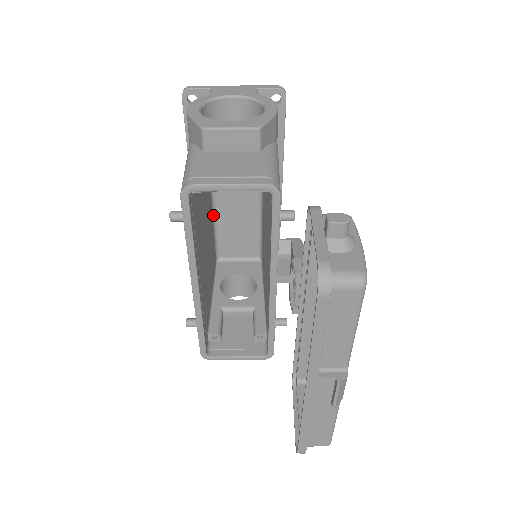
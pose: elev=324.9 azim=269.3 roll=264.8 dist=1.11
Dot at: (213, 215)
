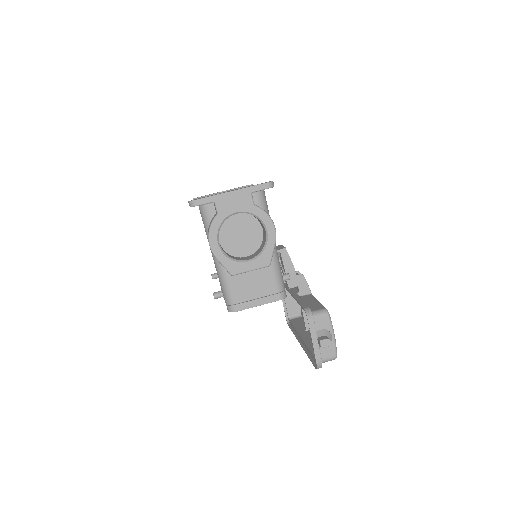
Dot at: occluded
